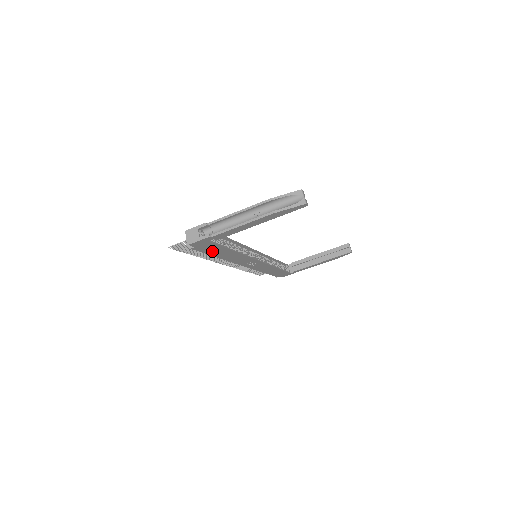
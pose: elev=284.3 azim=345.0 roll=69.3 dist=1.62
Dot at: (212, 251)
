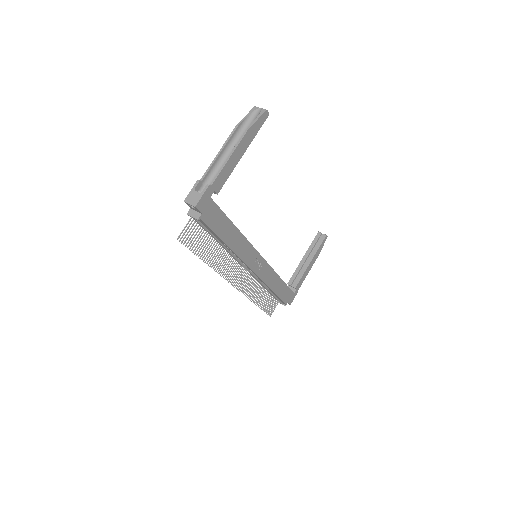
Dot at: (218, 227)
